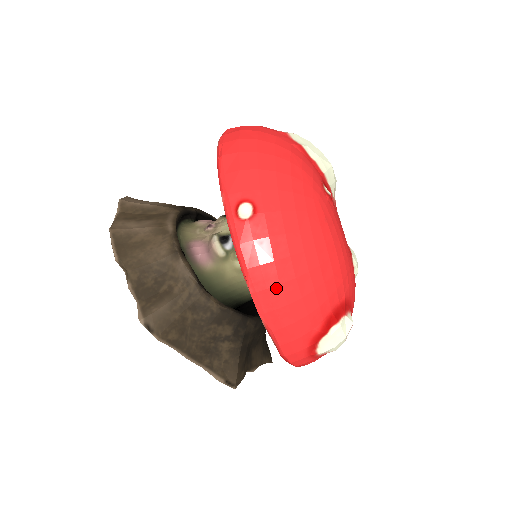
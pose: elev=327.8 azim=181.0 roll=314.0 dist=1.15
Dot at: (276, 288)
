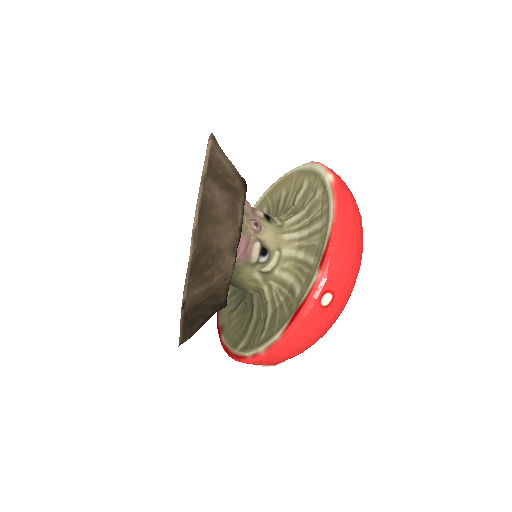
Dot at: (294, 348)
